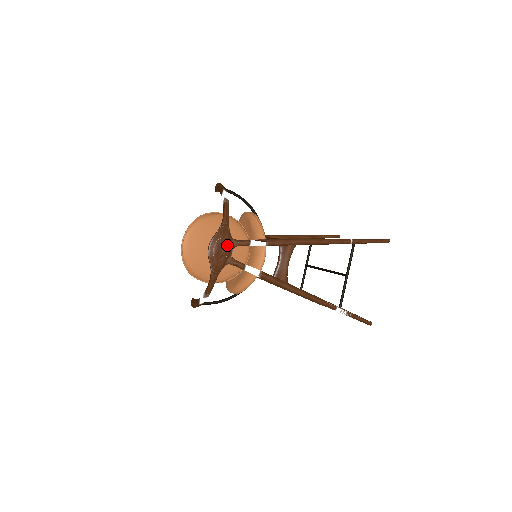
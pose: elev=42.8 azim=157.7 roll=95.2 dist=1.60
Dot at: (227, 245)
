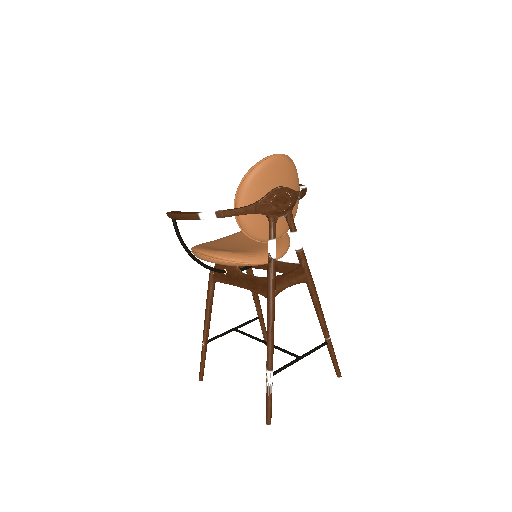
Dot at: (287, 207)
